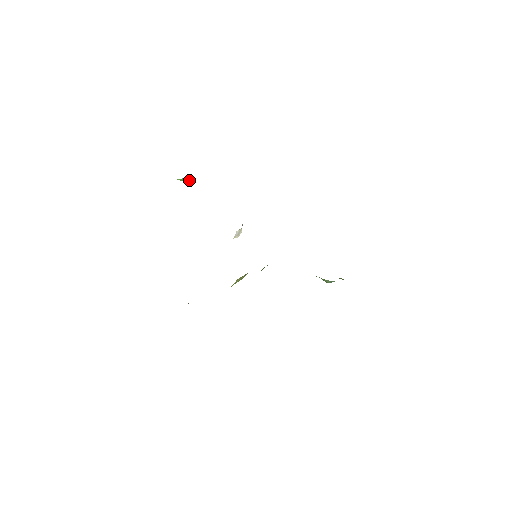
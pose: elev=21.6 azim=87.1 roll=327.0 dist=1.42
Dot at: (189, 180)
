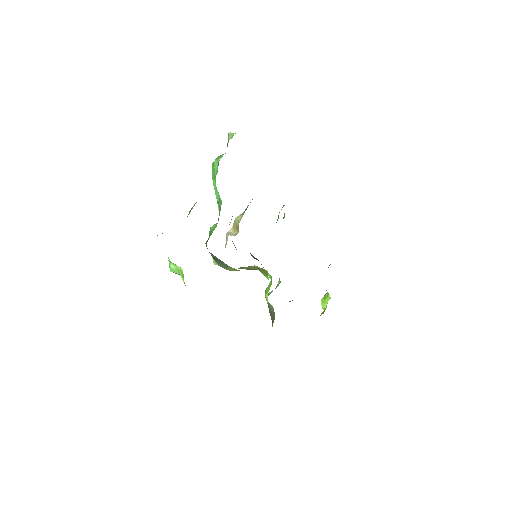
Dot at: occluded
